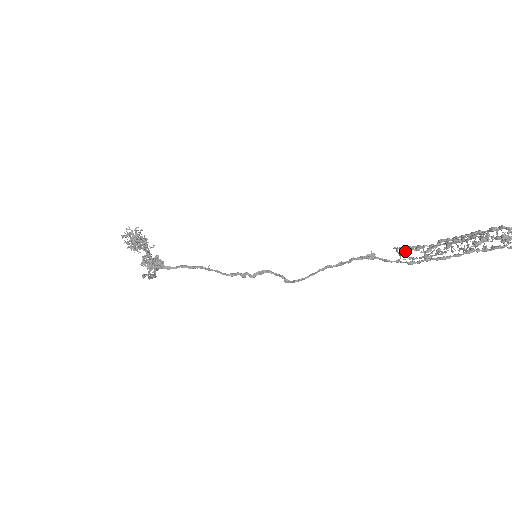
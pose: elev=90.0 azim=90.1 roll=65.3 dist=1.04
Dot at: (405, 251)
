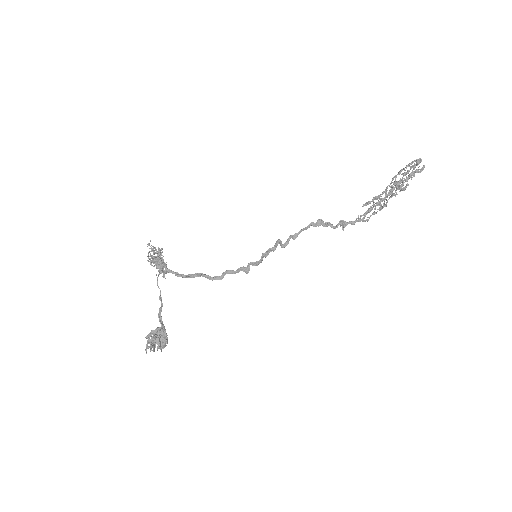
Dot at: (366, 220)
